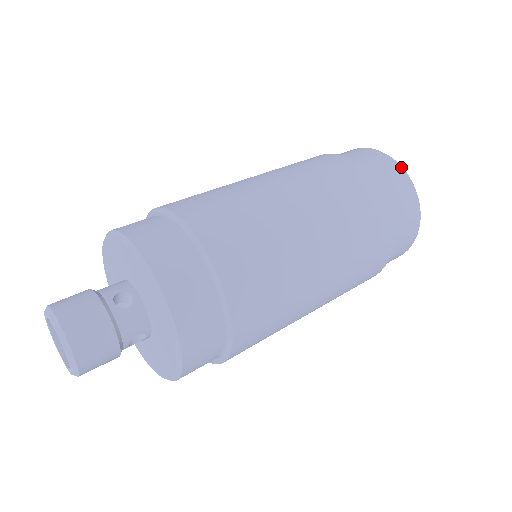
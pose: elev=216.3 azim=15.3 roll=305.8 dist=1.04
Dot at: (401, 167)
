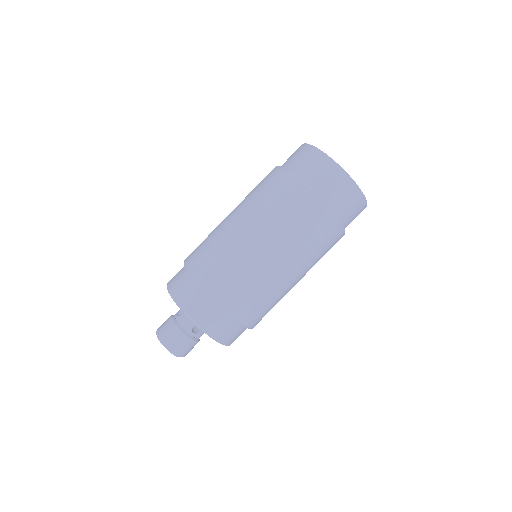
Dot at: (310, 145)
